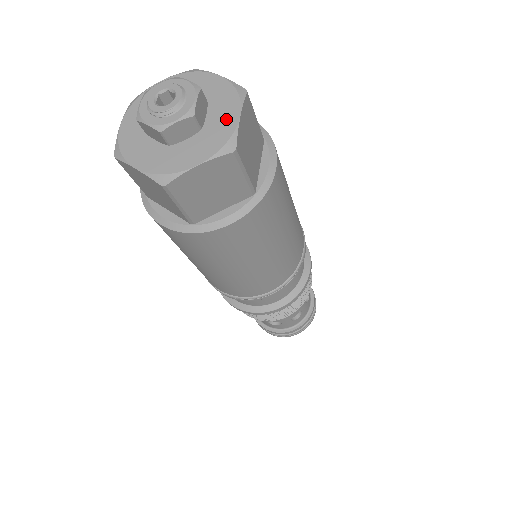
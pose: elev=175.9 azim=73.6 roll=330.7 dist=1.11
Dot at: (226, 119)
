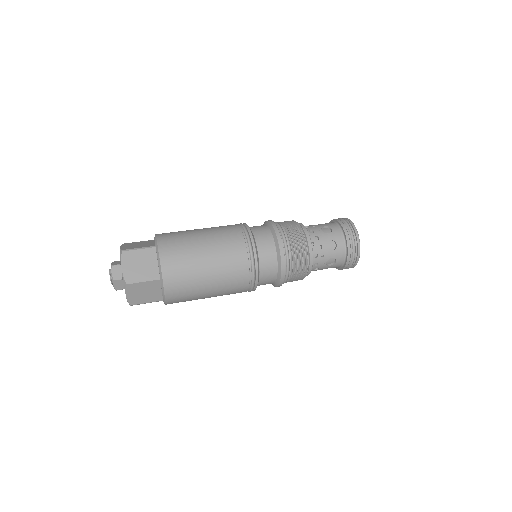
Dot at: occluded
